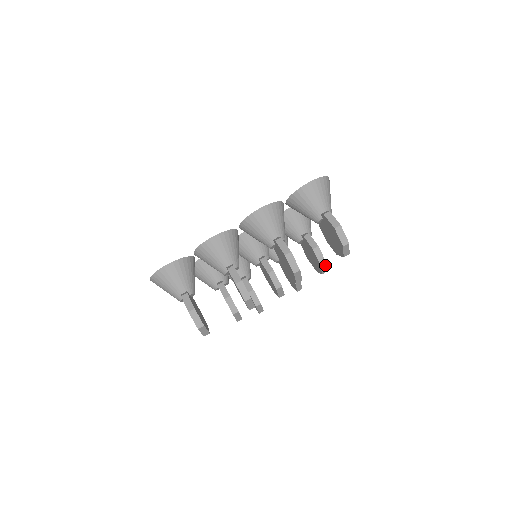
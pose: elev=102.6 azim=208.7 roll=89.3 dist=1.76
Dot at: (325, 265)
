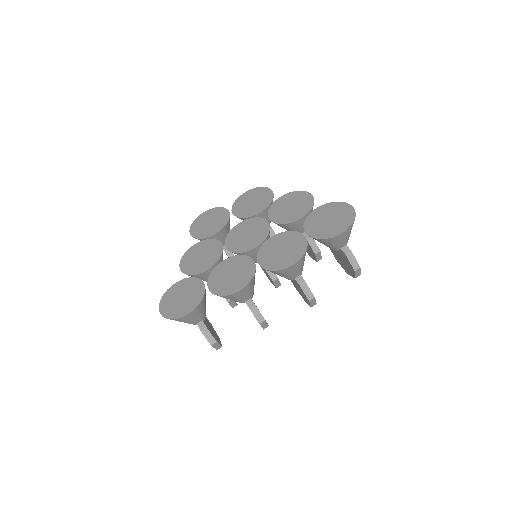
Dot at: occluded
